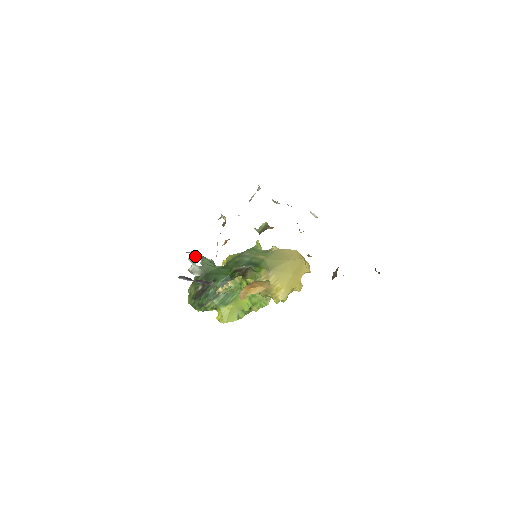
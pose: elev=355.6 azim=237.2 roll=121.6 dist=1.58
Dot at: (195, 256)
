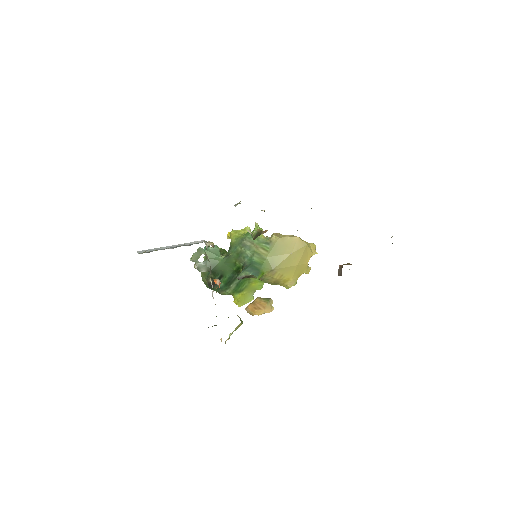
Dot at: (196, 253)
